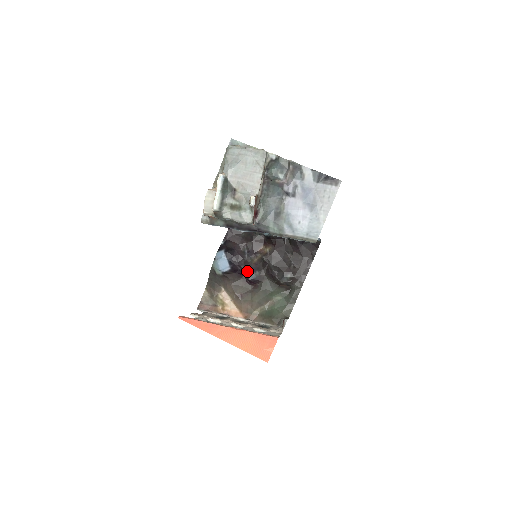
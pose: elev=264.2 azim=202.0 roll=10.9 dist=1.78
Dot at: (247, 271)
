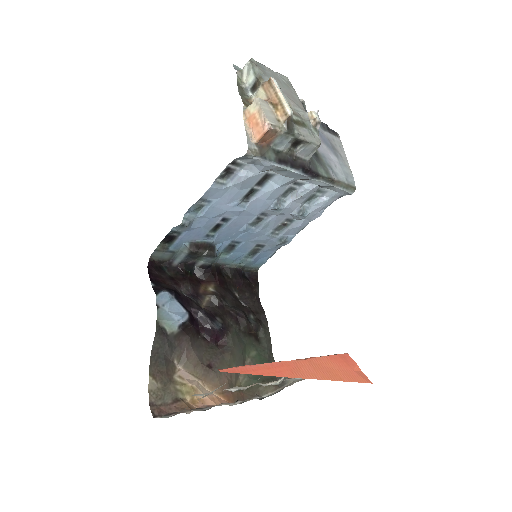
Dot at: (209, 317)
